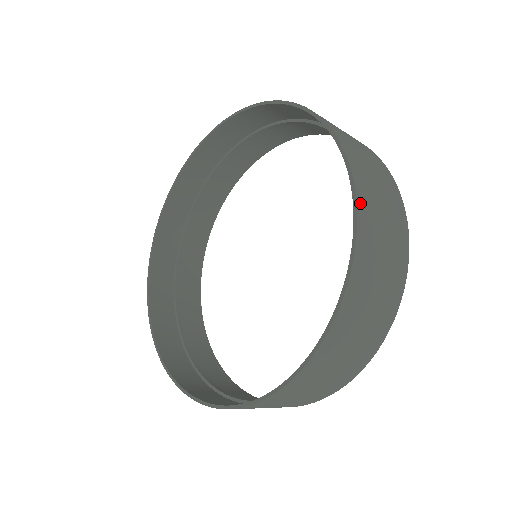
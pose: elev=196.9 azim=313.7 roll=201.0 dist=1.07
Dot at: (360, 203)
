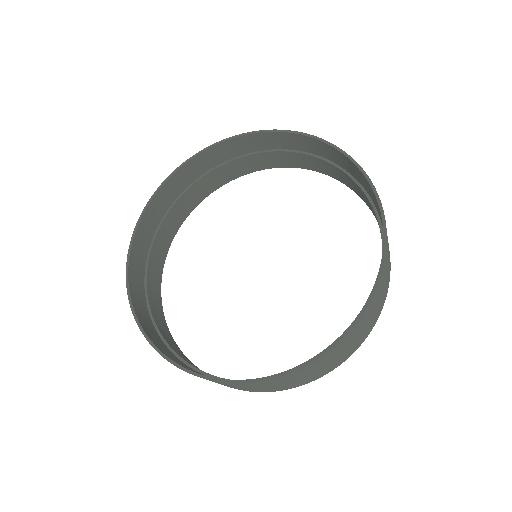
Dot at: (325, 355)
